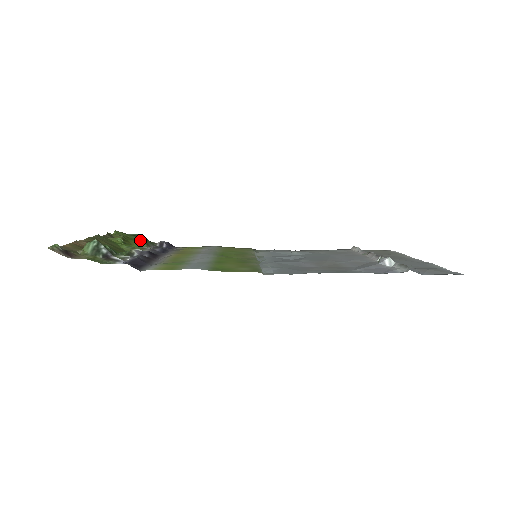
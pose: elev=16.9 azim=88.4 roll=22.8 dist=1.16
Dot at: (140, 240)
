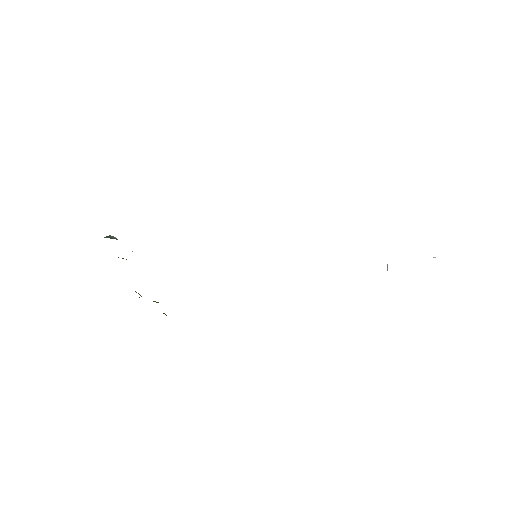
Dot at: occluded
